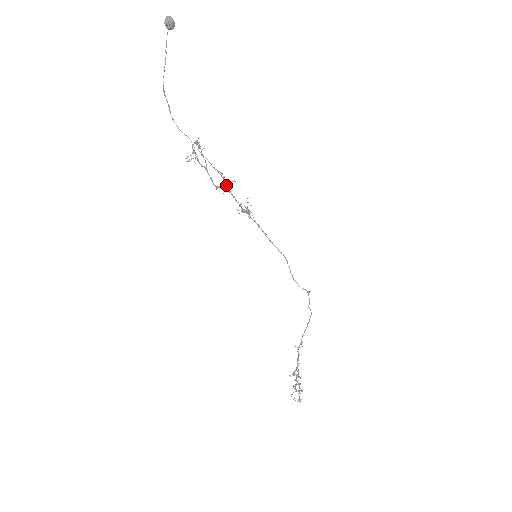
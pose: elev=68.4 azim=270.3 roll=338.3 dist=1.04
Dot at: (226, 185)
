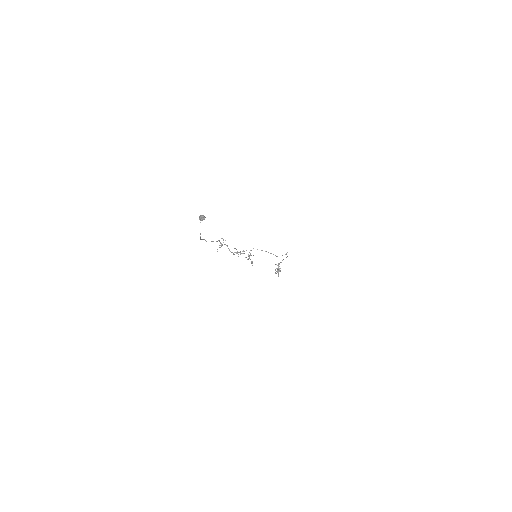
Dot at: occluded
